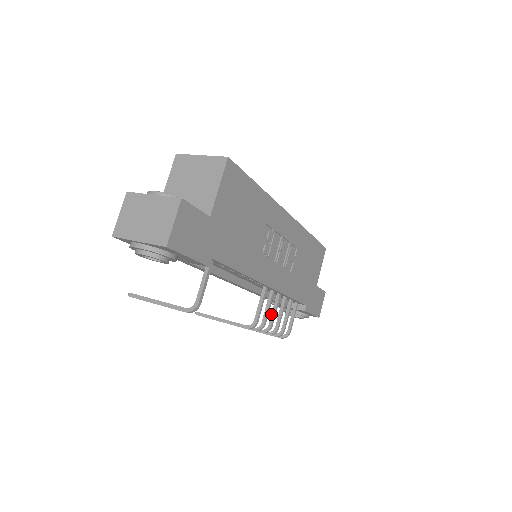
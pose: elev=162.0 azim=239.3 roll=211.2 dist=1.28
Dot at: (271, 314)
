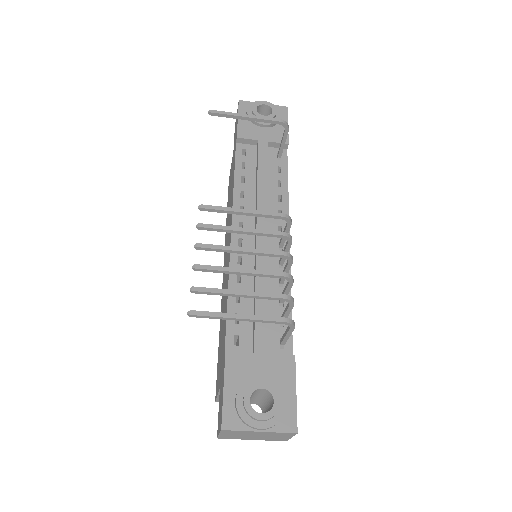
Dot at: occluded
